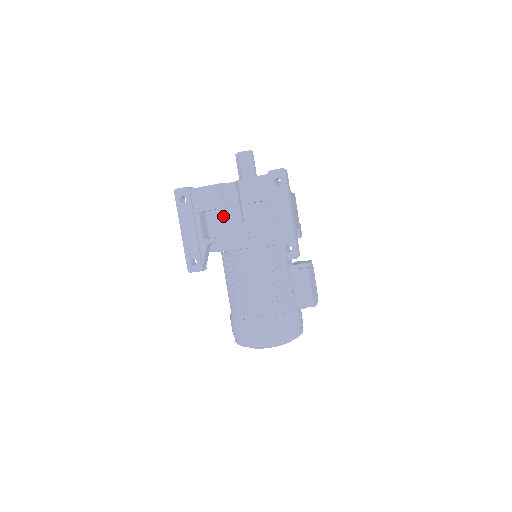
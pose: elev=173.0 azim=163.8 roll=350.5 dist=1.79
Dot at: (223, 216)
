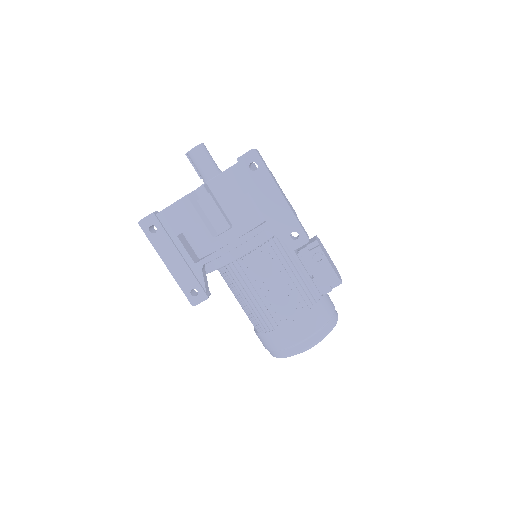
Dot at: (206, 229)
